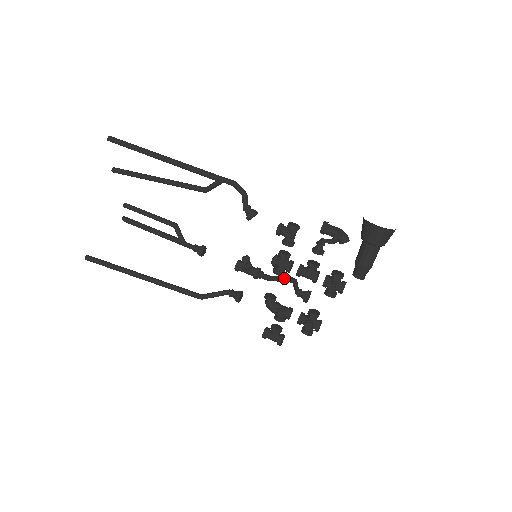
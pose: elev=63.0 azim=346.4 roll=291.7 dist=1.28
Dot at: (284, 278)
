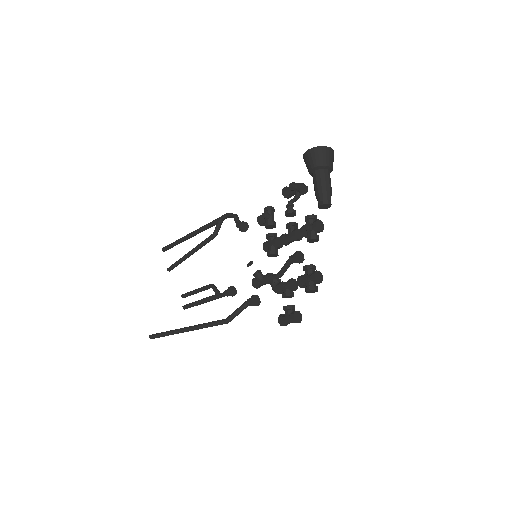
Dot at: (285, 263)
